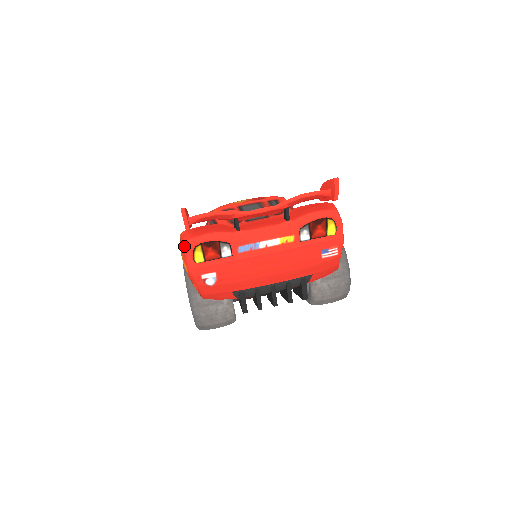
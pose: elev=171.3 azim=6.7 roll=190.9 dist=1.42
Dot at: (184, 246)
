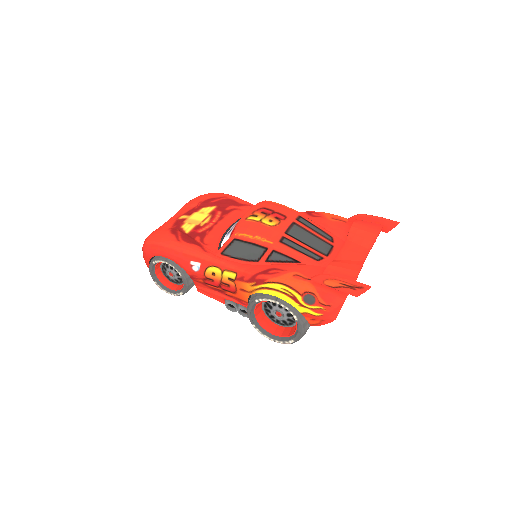
Dot at: (332, 303)
